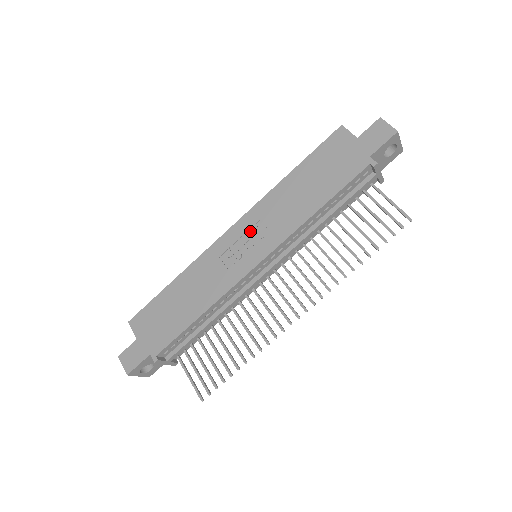
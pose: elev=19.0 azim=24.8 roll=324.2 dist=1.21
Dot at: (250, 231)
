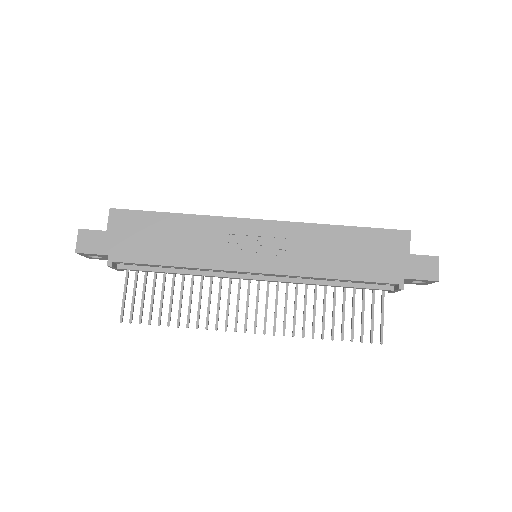
Dot at: (271, 239)
